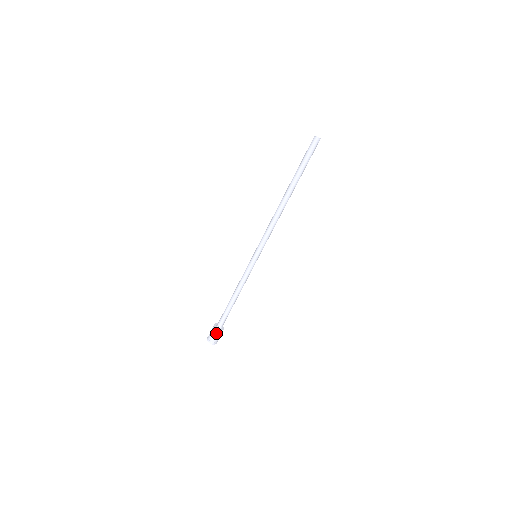
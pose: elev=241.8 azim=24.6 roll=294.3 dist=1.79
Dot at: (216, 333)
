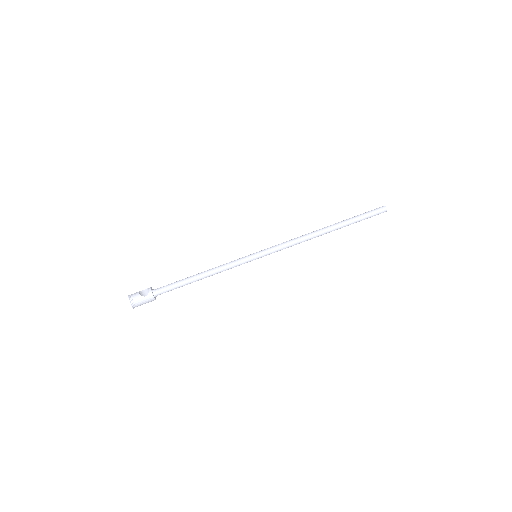
Dot at: occluded
